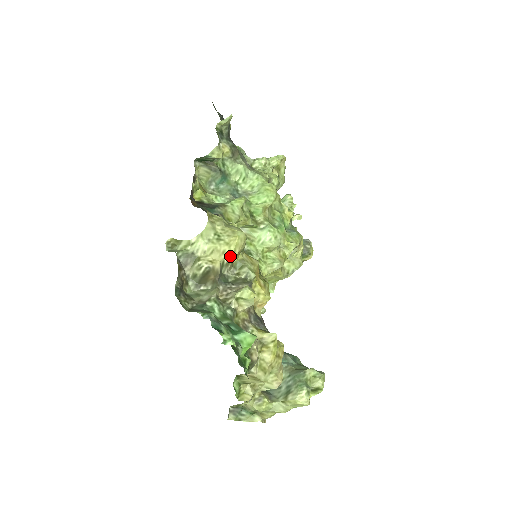
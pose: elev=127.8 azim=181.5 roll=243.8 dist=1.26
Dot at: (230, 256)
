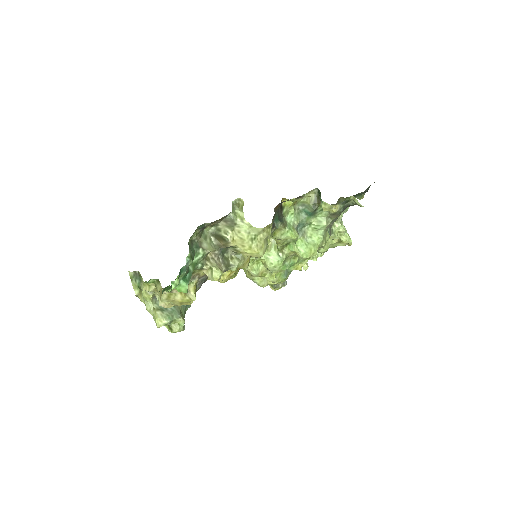
Dot at: (242, 251)
